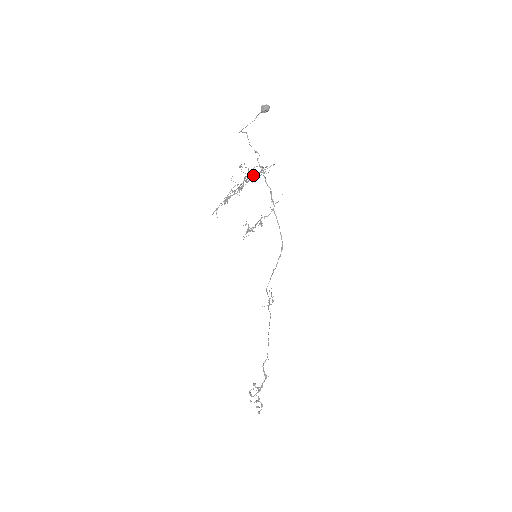
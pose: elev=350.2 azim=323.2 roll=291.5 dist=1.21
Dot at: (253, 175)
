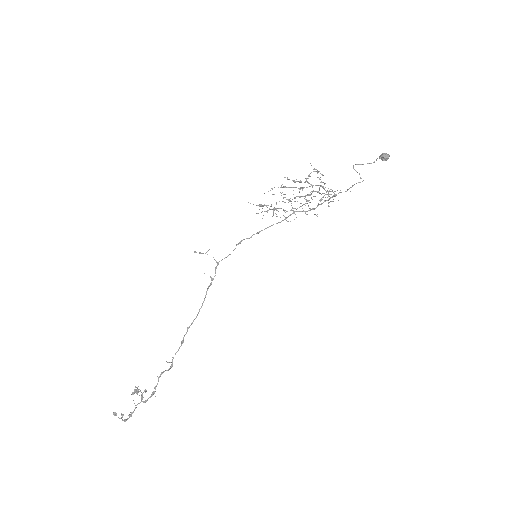
Dot at: (329, 206)
